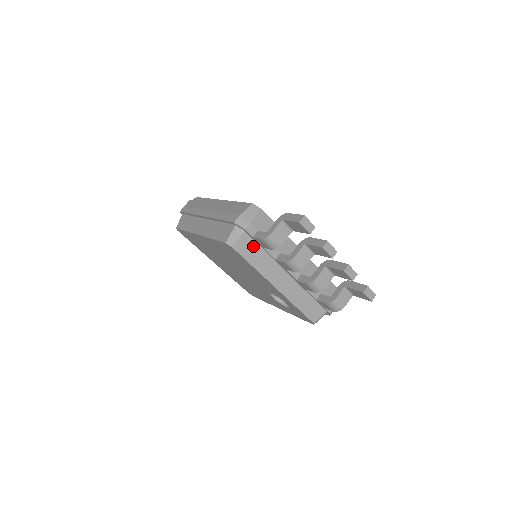
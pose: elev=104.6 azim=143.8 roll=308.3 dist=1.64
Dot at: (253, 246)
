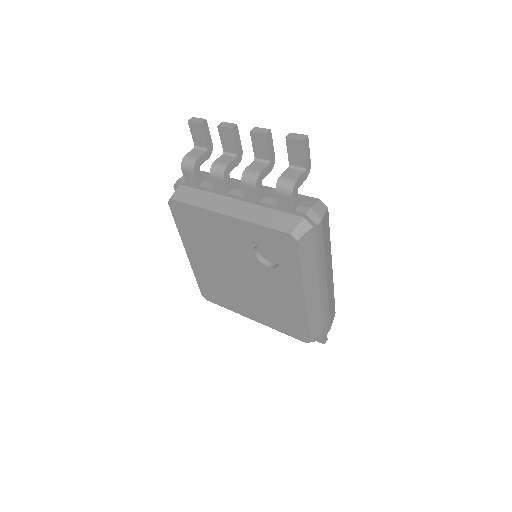
Dot at: (191, 191)
